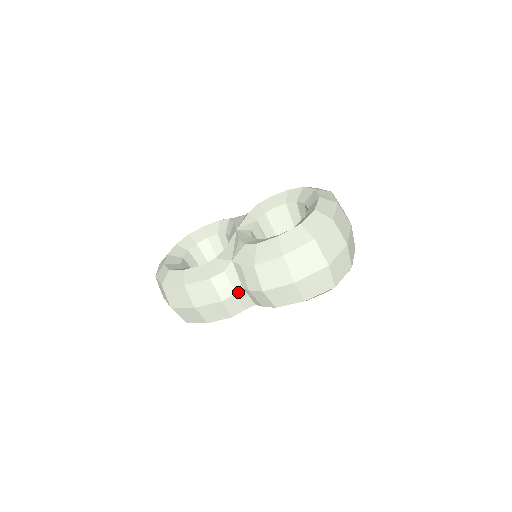
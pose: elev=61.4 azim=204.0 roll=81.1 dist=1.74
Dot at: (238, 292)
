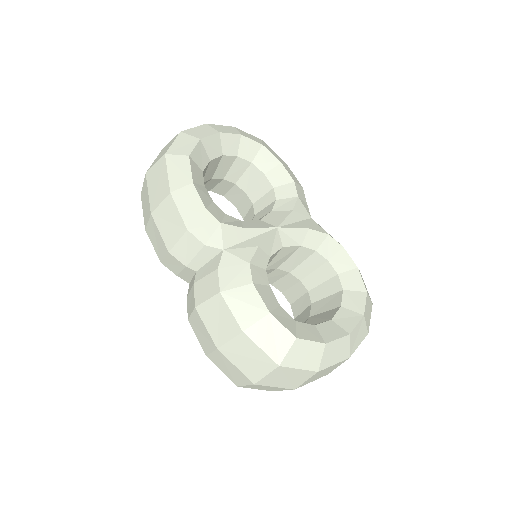
Dot at: (189, 267)
